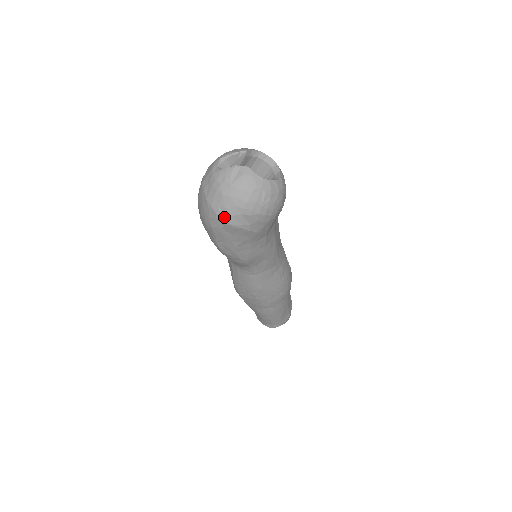
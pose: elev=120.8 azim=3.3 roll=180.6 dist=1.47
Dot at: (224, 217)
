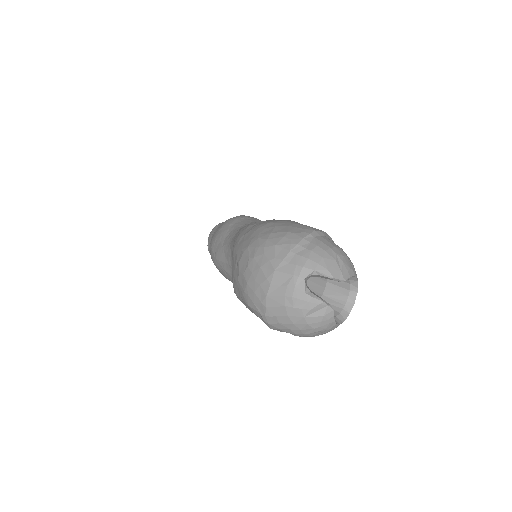
Dot at: (270, 323)
